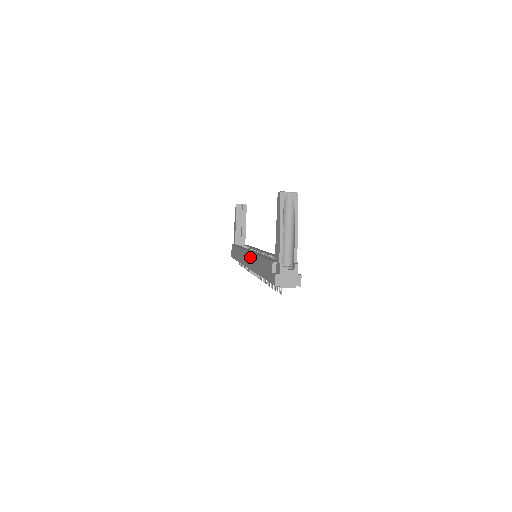
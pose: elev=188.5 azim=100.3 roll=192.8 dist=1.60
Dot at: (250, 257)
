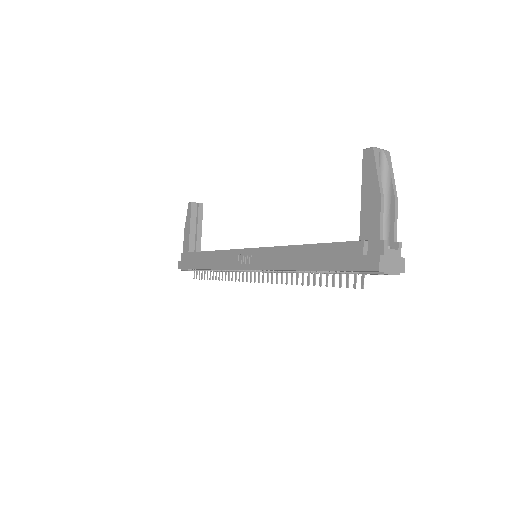
Dot at: (262, 253)
